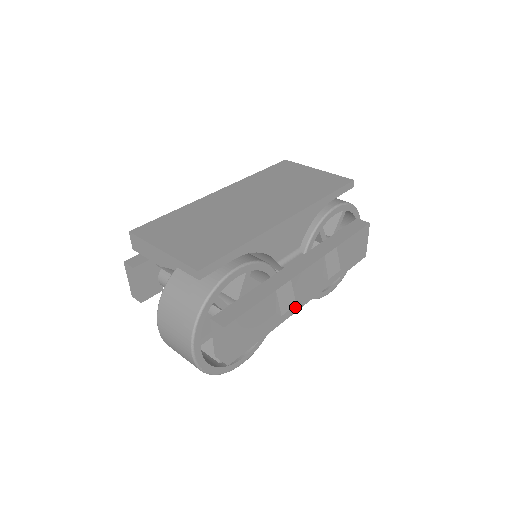
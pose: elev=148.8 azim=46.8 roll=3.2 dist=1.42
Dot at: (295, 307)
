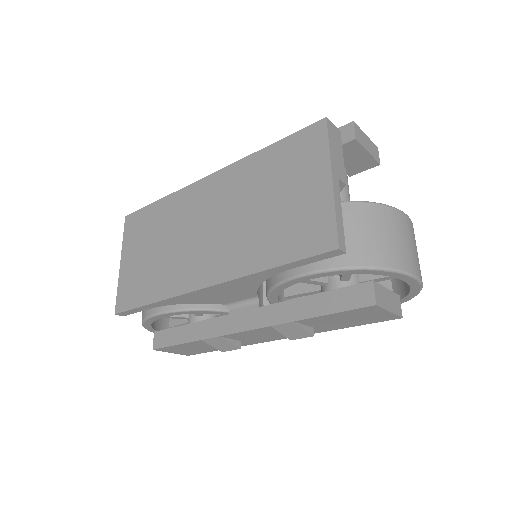
Dot at: (255, 341)
